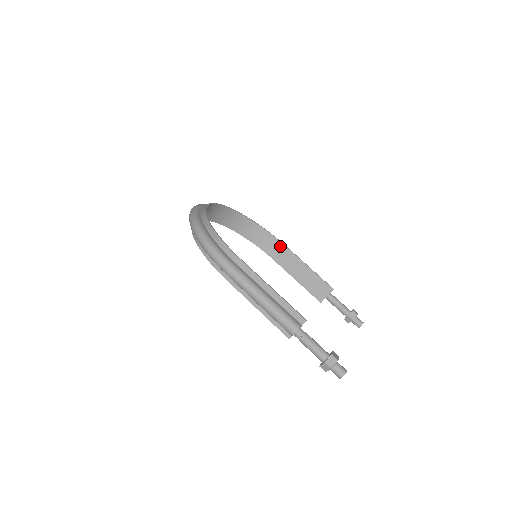
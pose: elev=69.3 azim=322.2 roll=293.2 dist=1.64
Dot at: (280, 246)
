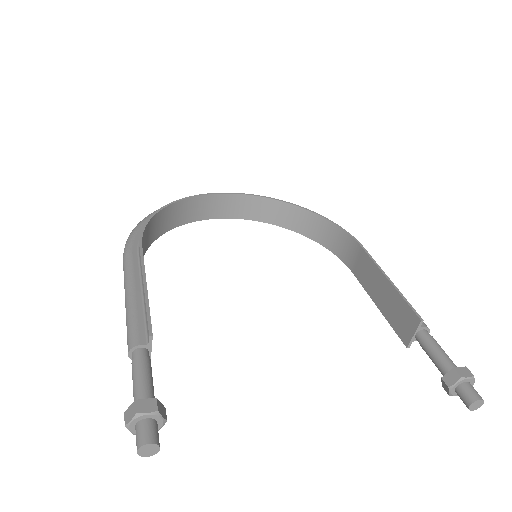
Dot at: (357, 249)
